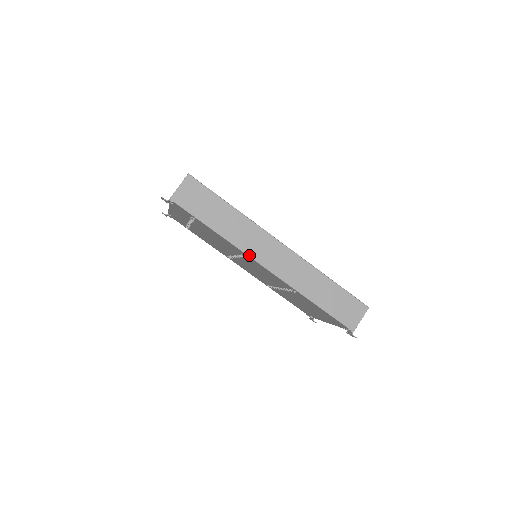
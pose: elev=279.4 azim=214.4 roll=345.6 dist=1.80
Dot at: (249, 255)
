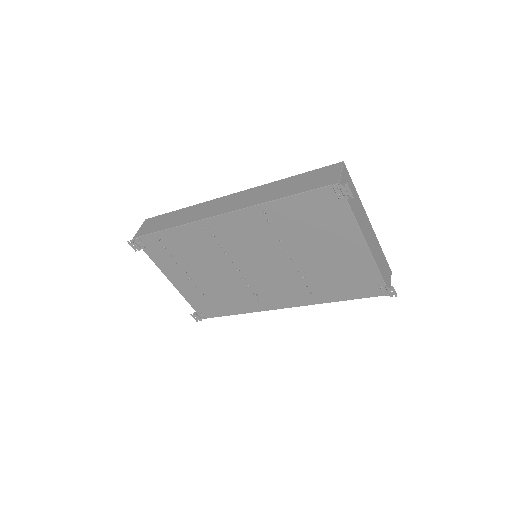
Dot at: (204, 218)
